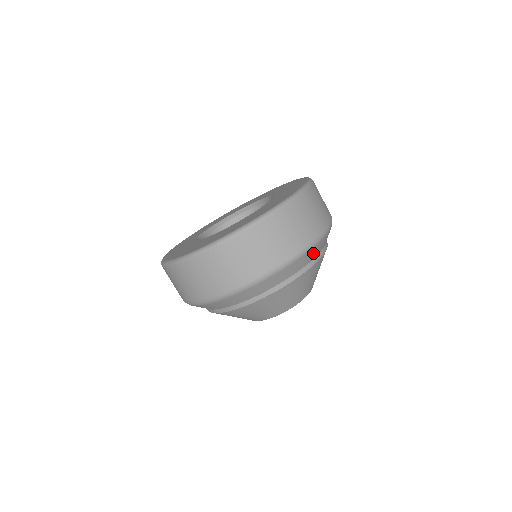
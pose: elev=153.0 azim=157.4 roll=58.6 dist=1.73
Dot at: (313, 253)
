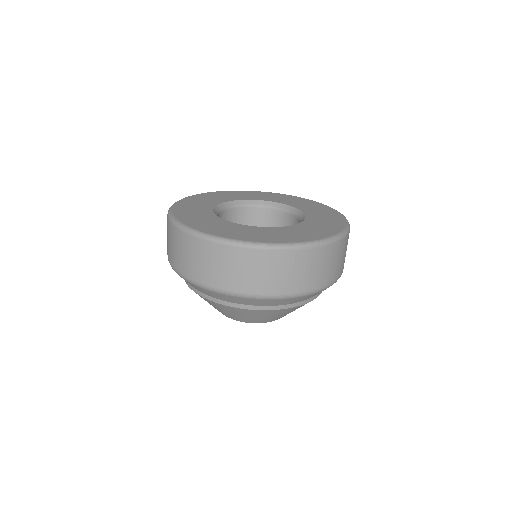
Dot at: (242, 301)
